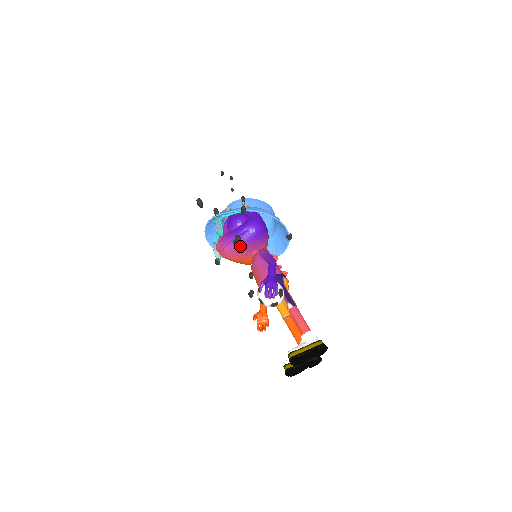
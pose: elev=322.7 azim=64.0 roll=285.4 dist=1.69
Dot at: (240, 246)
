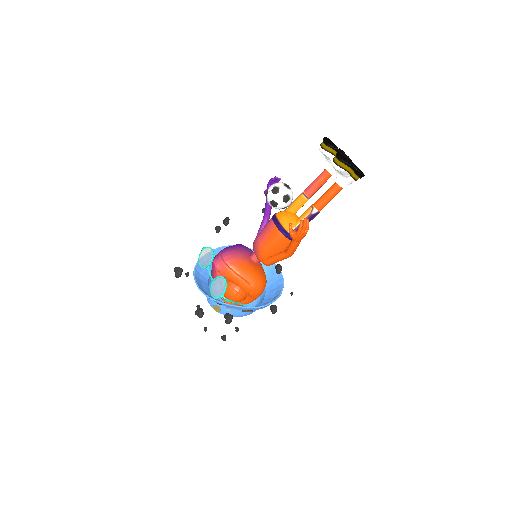
Dot at: (235, 248)
